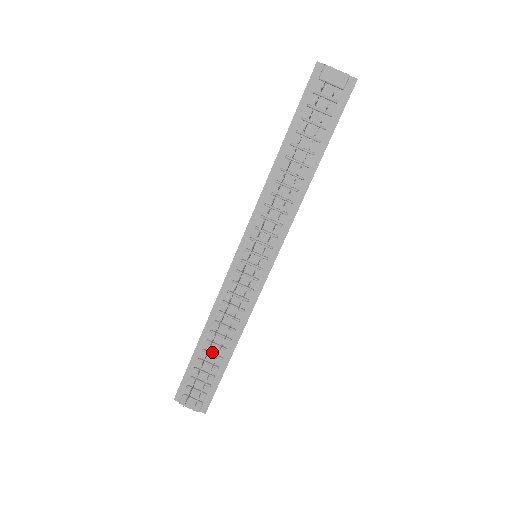
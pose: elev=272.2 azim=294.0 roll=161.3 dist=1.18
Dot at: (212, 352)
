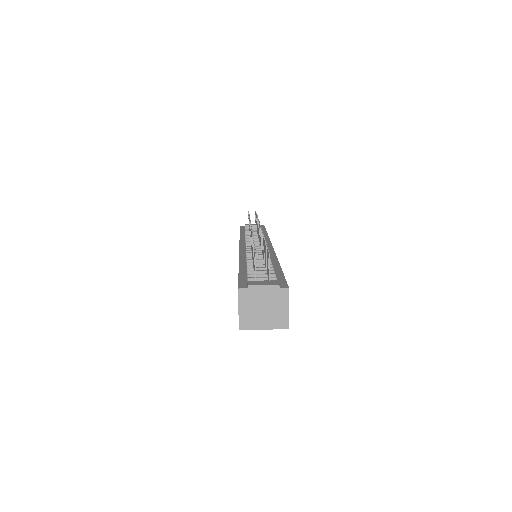
Dot at: occluded
